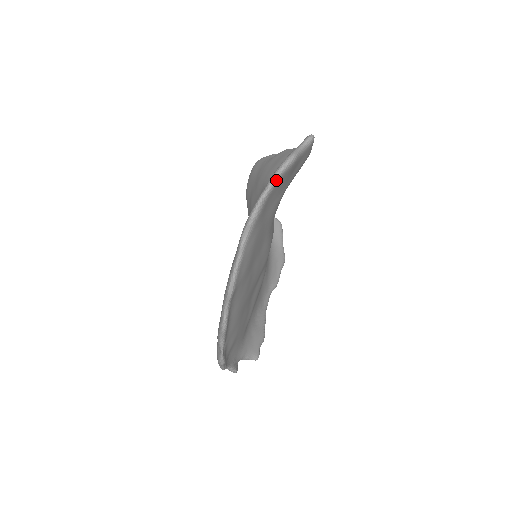
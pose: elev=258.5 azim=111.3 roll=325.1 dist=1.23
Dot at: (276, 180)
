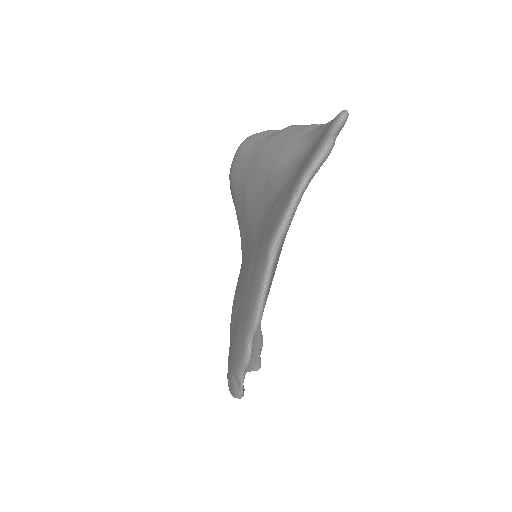
Dot at: (312, 175)
